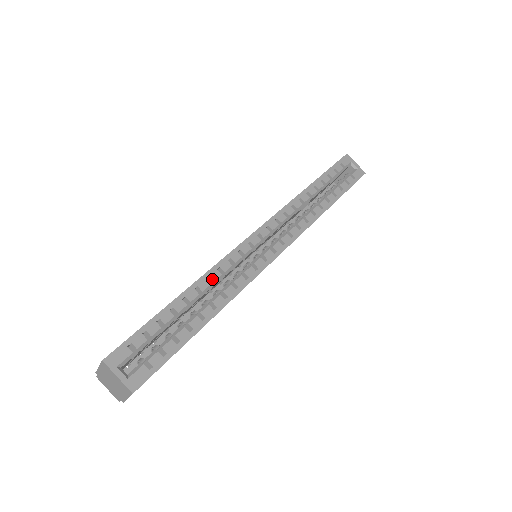
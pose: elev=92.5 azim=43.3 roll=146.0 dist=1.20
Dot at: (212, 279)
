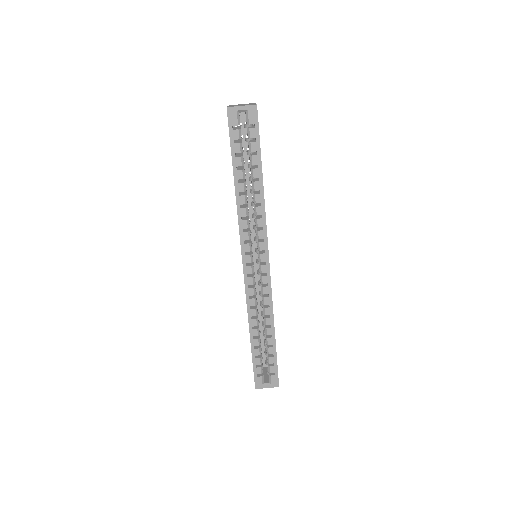
Dot at: occluded
